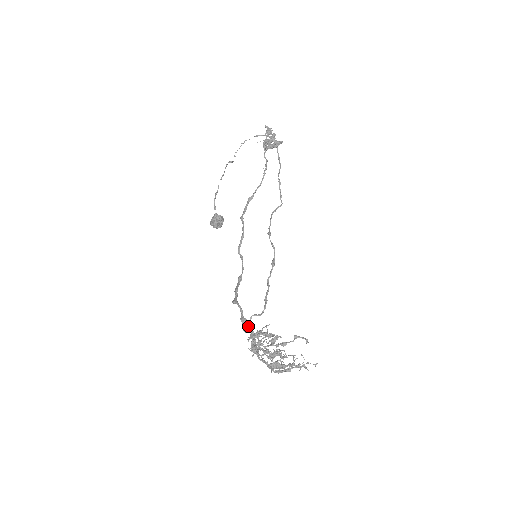
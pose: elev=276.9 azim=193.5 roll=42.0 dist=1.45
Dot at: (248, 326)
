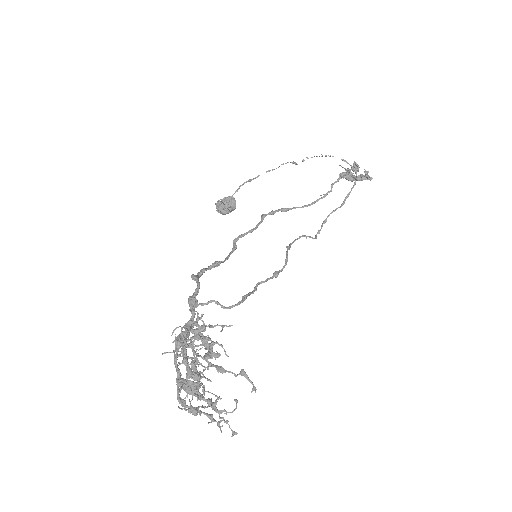
Dot at: occluded
